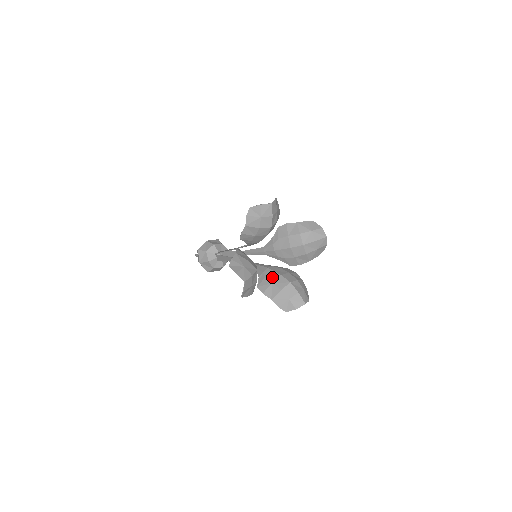
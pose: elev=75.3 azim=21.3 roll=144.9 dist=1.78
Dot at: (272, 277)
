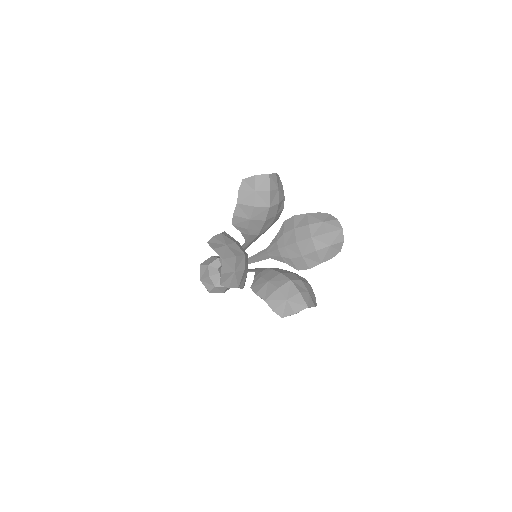
Dot at: (270, 275)
